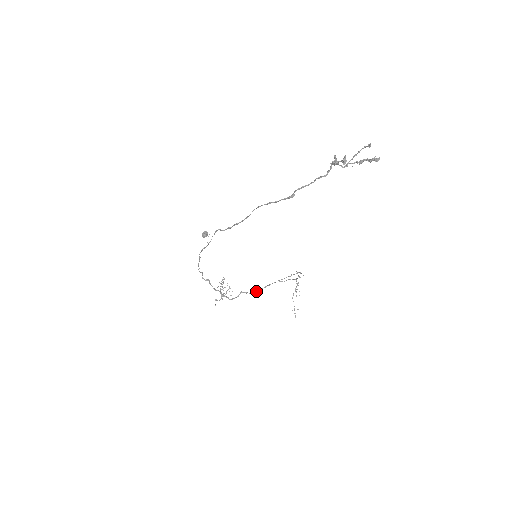
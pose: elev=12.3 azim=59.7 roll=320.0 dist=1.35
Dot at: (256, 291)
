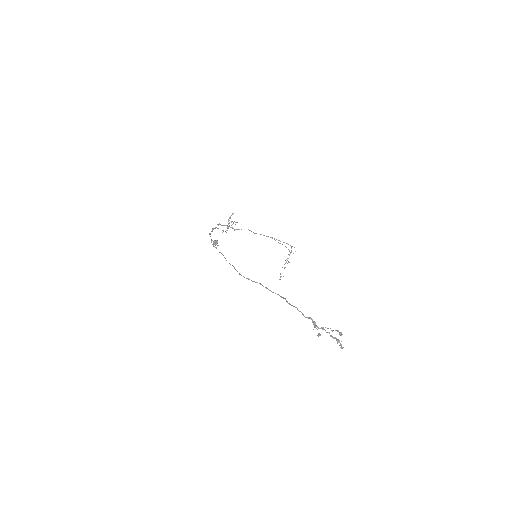
Dot at: occluded
